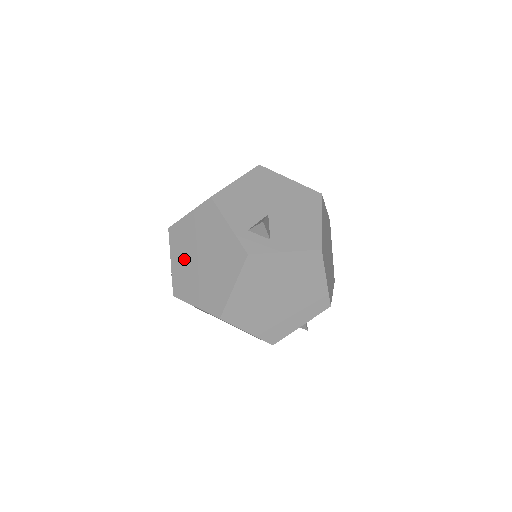
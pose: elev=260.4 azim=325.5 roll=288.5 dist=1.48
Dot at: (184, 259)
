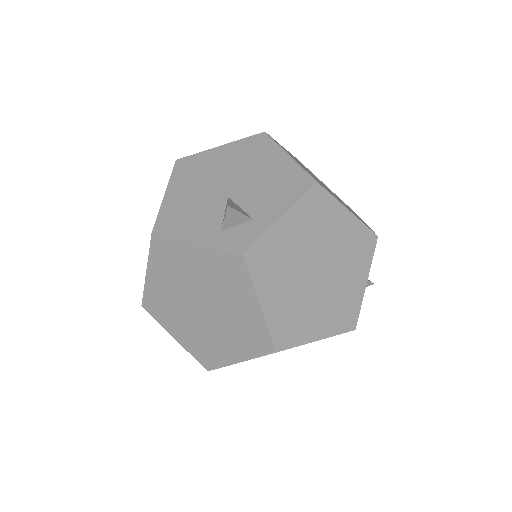
Dot at: (184, 323)
